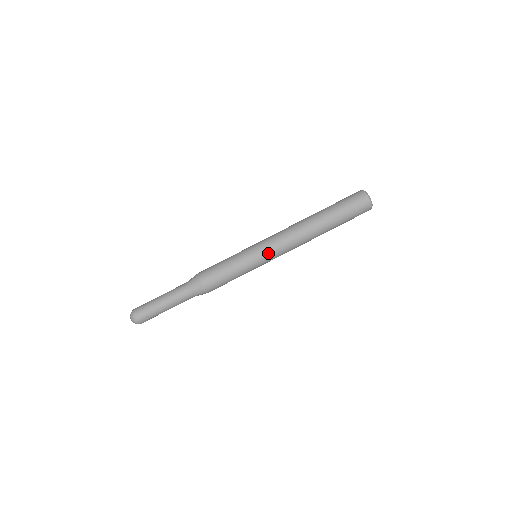
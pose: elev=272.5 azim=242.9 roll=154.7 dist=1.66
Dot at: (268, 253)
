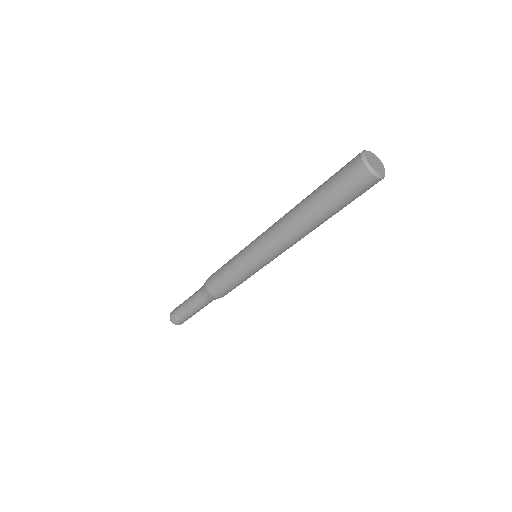
Dot at: occluded
